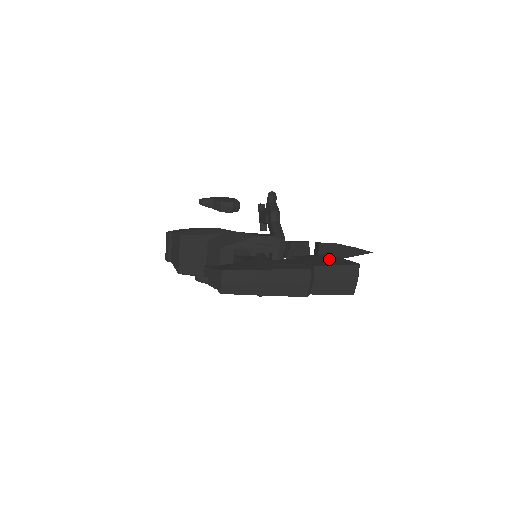
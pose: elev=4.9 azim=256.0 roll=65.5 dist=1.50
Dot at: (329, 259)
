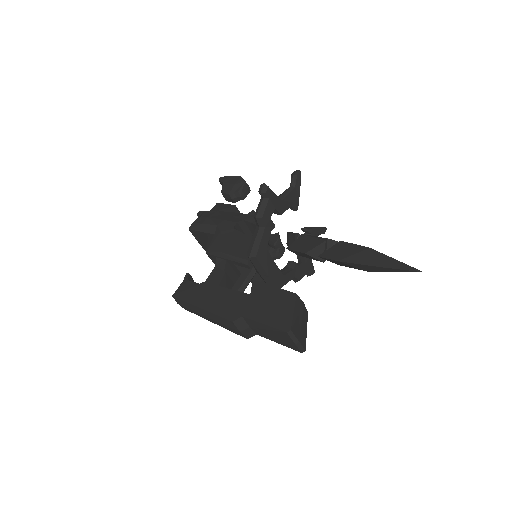
Dot at: (275, 305)
